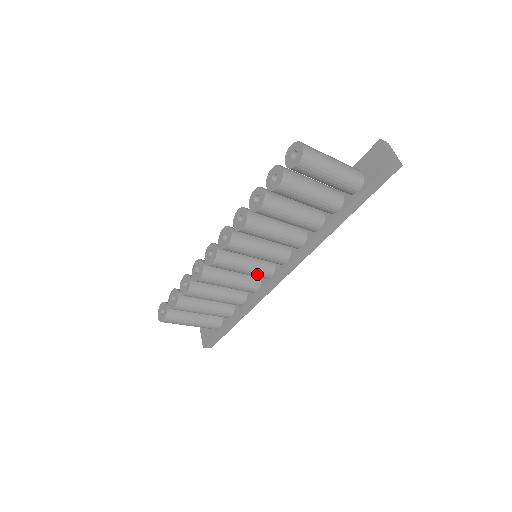
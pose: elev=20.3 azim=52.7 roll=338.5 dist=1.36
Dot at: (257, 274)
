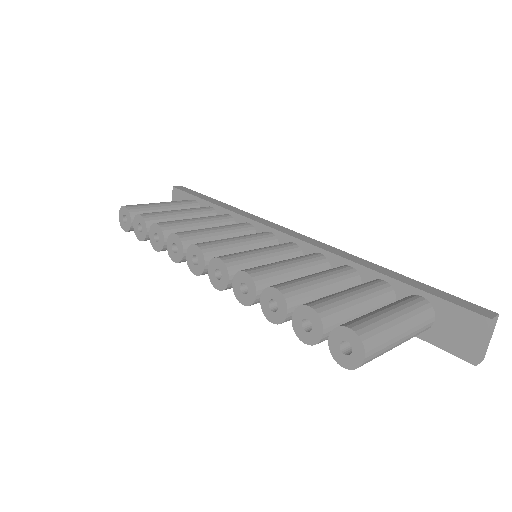
Dot at: occluded
